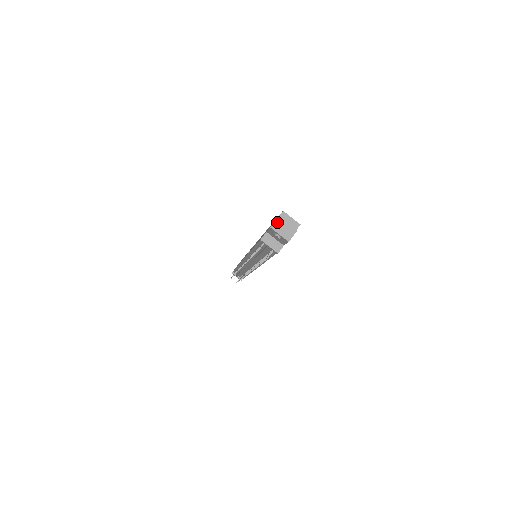
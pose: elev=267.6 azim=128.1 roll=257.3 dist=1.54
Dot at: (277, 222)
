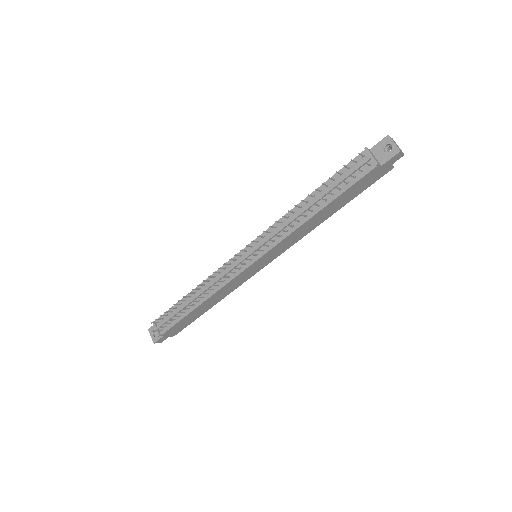
Dot at: (392, 138)
